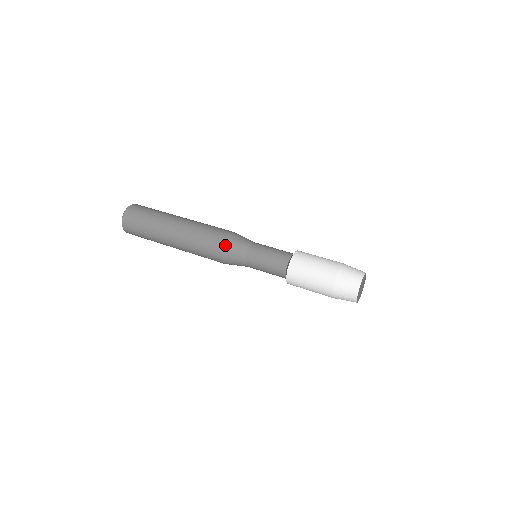
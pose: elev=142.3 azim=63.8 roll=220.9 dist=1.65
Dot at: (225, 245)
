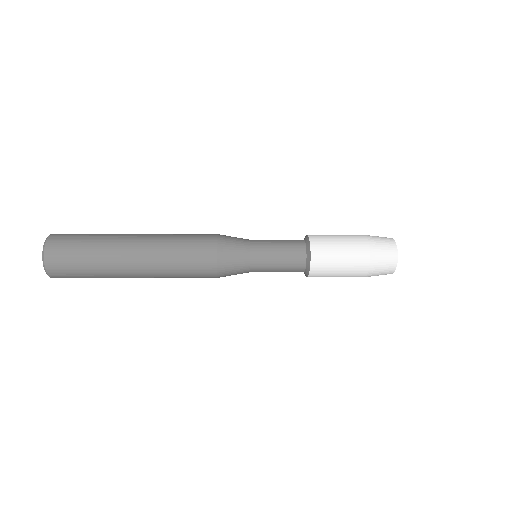
Dot at: (219, 239)
